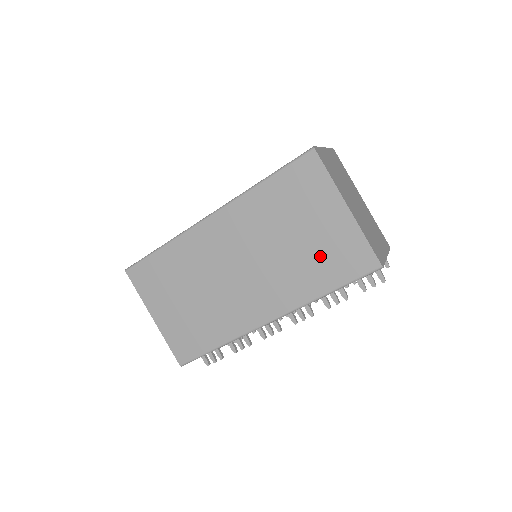
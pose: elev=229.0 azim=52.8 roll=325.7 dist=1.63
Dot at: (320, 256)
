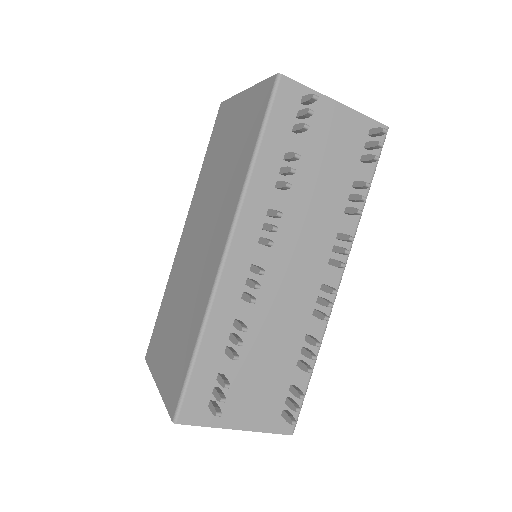
Dot at: (240, 142)
